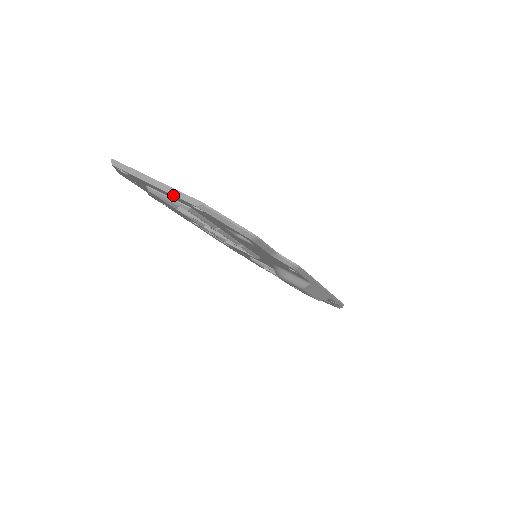
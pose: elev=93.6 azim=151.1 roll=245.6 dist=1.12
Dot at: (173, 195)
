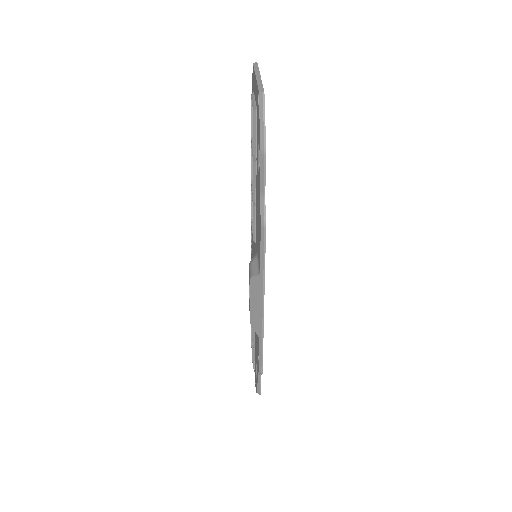
Dot at: (257, 83)
